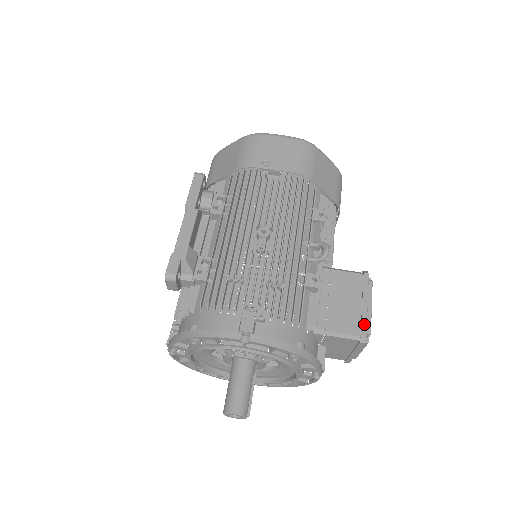
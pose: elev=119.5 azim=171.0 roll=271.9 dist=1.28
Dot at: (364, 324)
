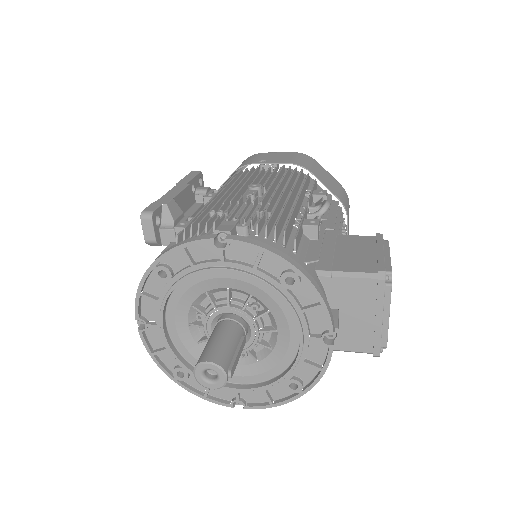
Dot at: (381, 263)
